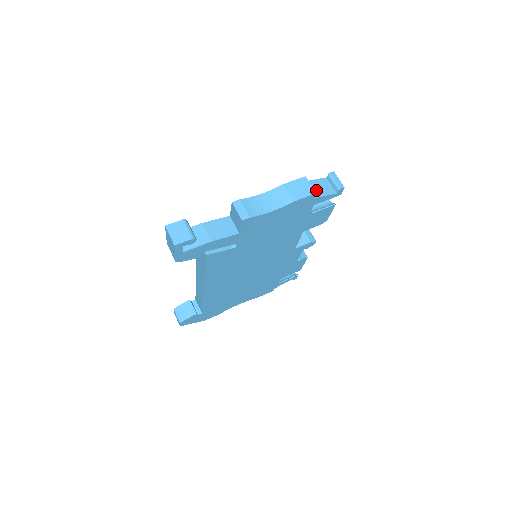
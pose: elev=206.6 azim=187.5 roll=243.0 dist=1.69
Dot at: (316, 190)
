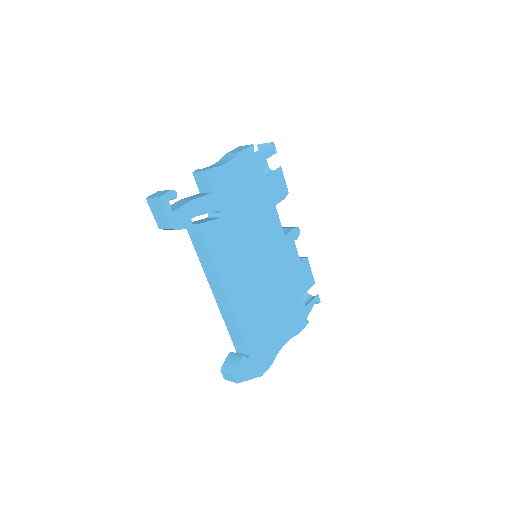
Dot at: occluded
